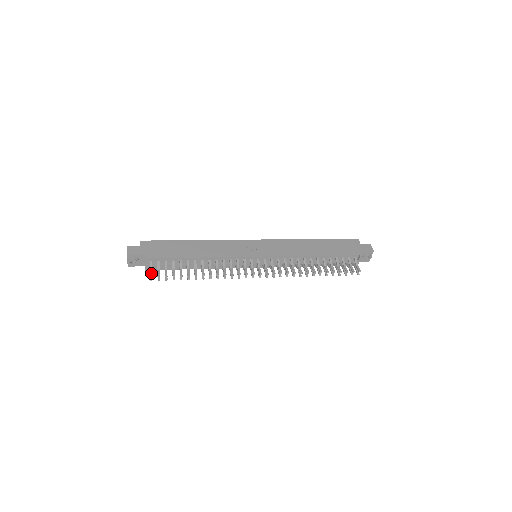
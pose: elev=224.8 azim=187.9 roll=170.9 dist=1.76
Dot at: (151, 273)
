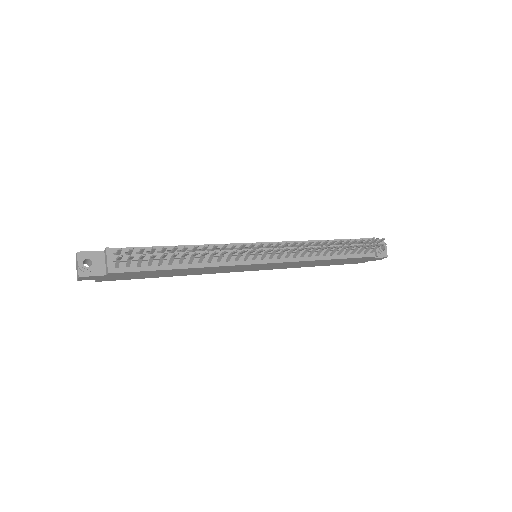
Dot at: (119, 251)
